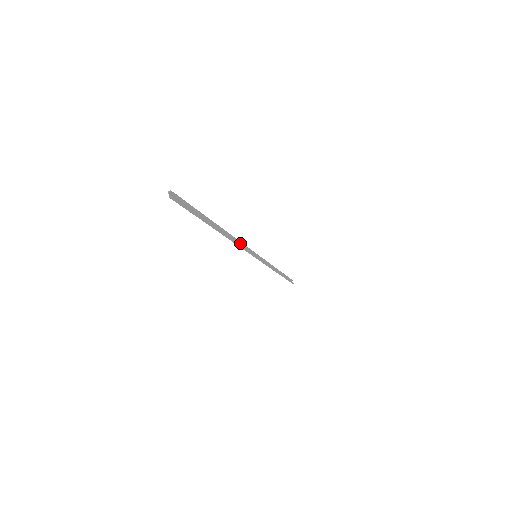
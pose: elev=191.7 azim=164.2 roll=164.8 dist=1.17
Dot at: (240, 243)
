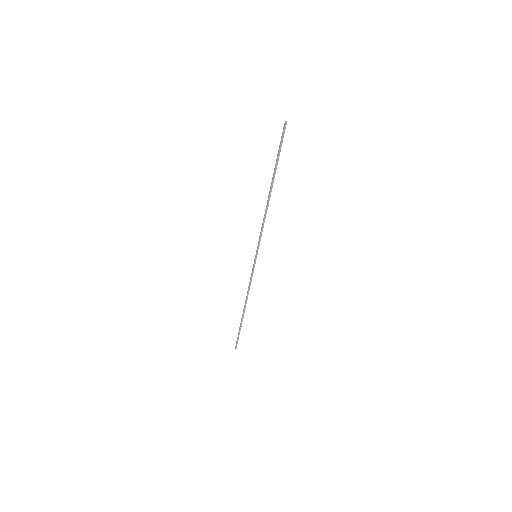
Dot at: (262, 225)
